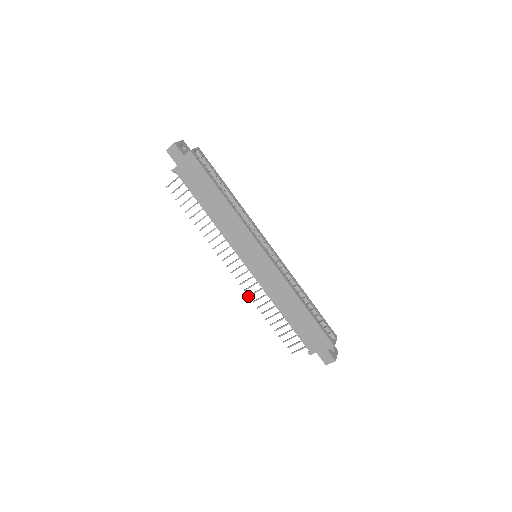
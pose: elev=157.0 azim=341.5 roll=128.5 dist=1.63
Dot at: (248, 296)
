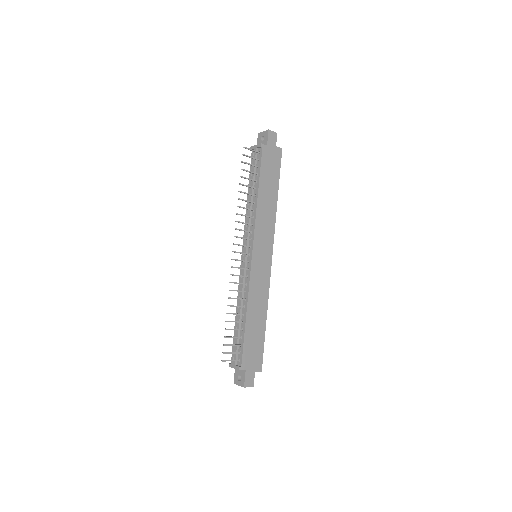
Dot at: (230, 282)
